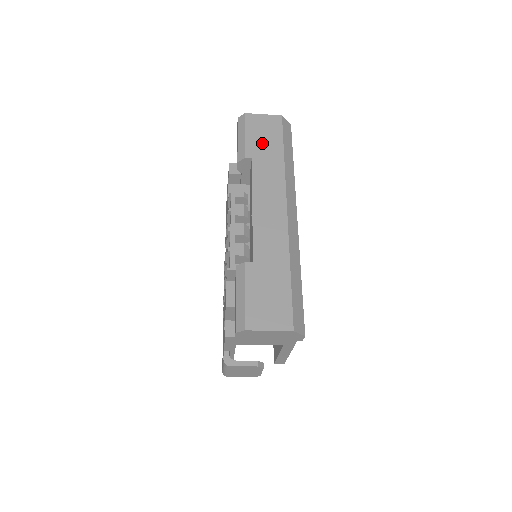
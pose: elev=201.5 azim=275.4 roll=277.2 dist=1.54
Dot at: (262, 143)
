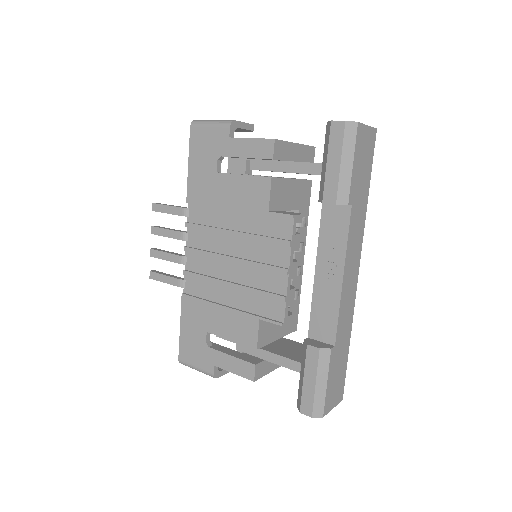
Dot at: (361, 179)
